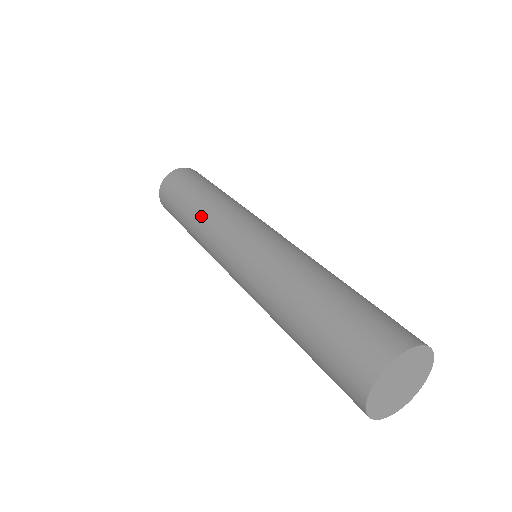
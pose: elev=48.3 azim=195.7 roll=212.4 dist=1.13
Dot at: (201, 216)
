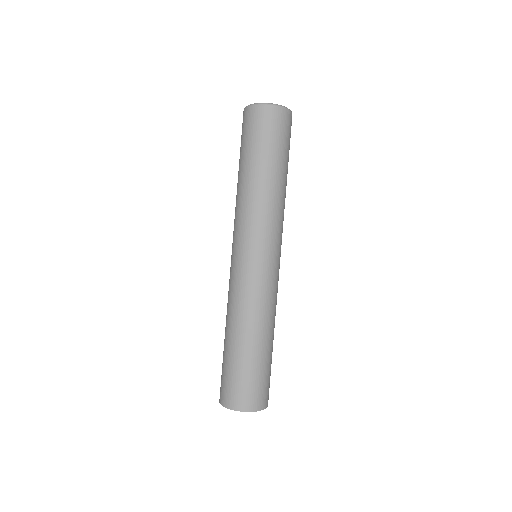
Dot at: (262, 198)
